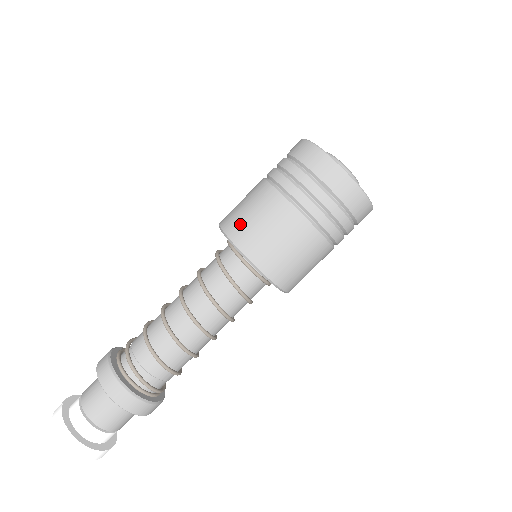
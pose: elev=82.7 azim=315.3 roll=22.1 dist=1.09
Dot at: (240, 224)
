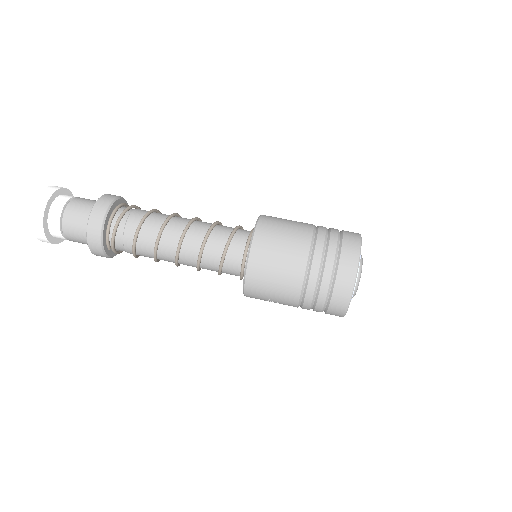
Dot at: (273, 221)
